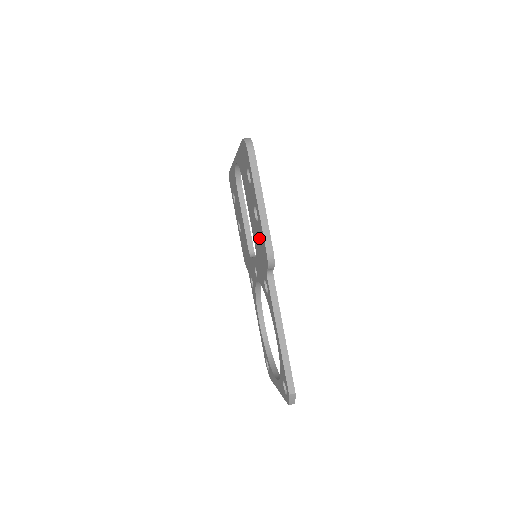
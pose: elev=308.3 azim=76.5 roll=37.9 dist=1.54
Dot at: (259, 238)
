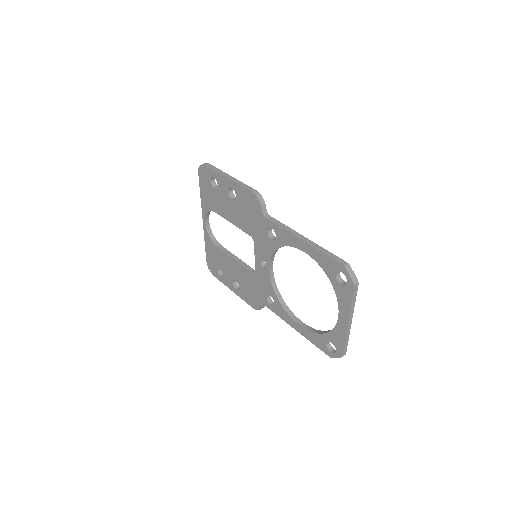
Dot at: (244, 206)
